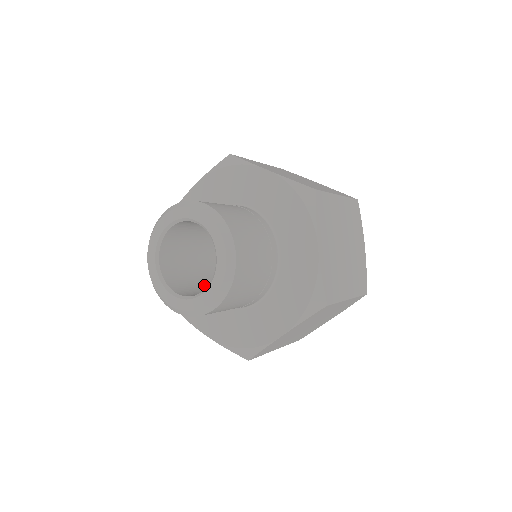
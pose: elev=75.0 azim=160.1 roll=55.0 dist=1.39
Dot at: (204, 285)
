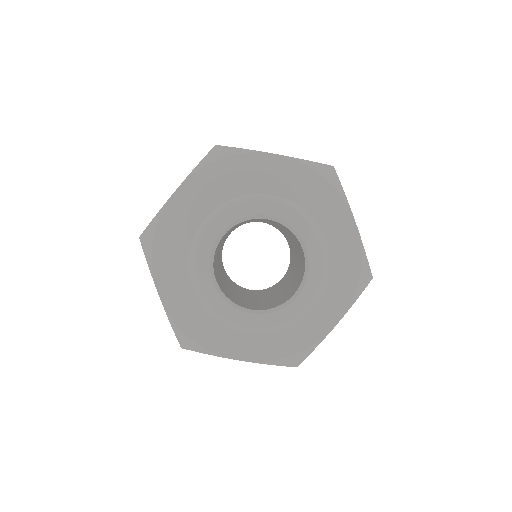
Dot at: occluded
